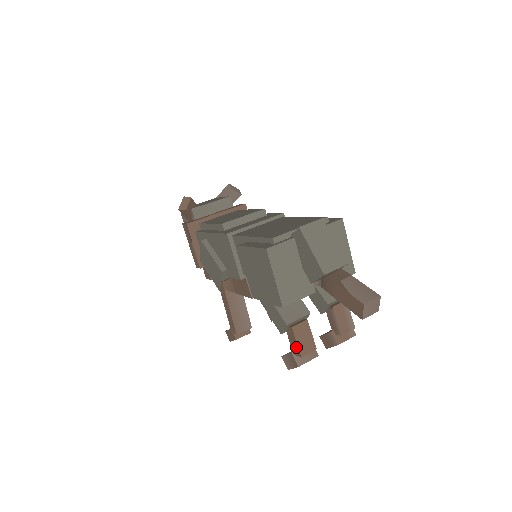
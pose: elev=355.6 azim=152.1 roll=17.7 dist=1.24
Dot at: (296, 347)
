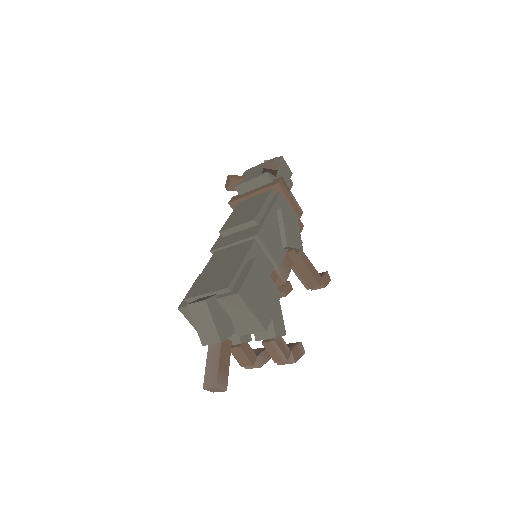
Dot at: (238, 359)
